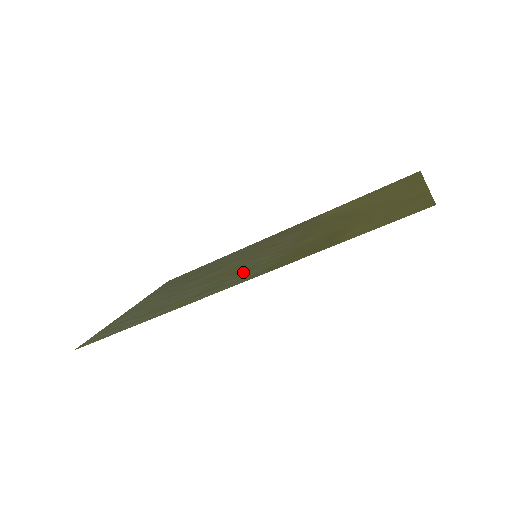
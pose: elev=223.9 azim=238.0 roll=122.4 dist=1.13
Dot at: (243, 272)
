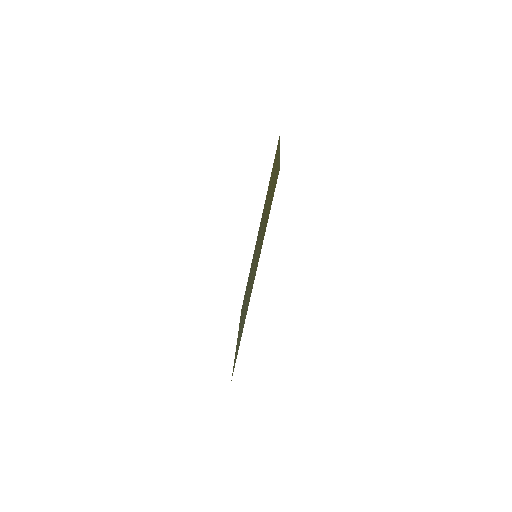
Dot at: (254, 271)
